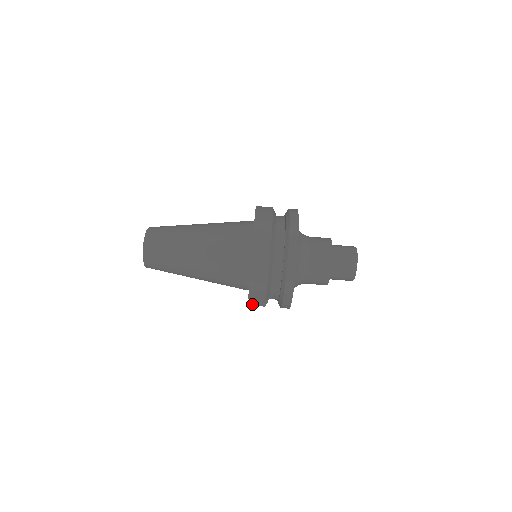
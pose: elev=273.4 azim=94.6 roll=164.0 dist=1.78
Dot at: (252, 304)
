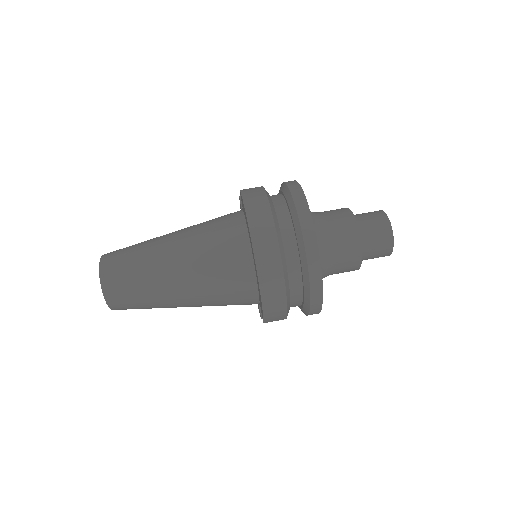
Dot at: occluded
